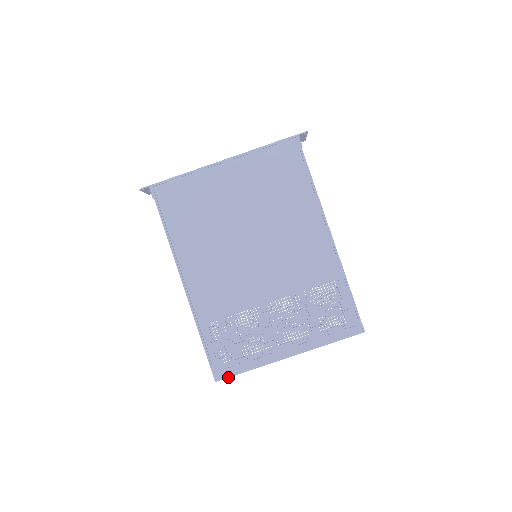
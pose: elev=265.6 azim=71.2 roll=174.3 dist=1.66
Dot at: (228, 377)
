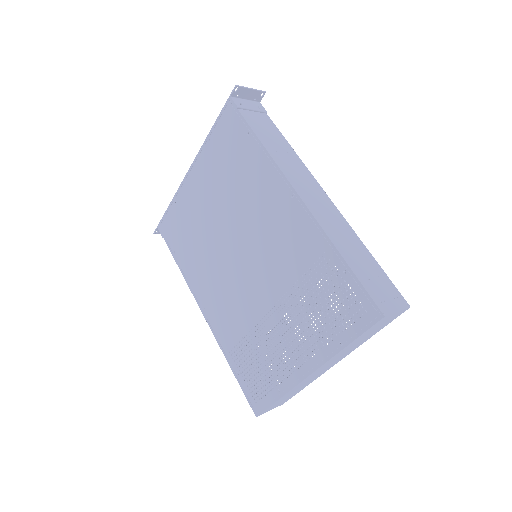
Dot at: (264, 410)
